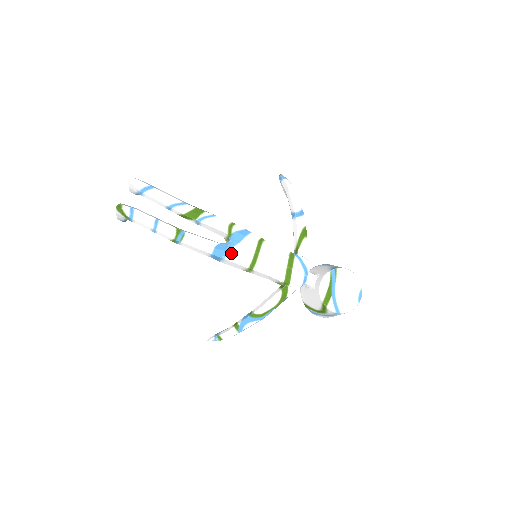
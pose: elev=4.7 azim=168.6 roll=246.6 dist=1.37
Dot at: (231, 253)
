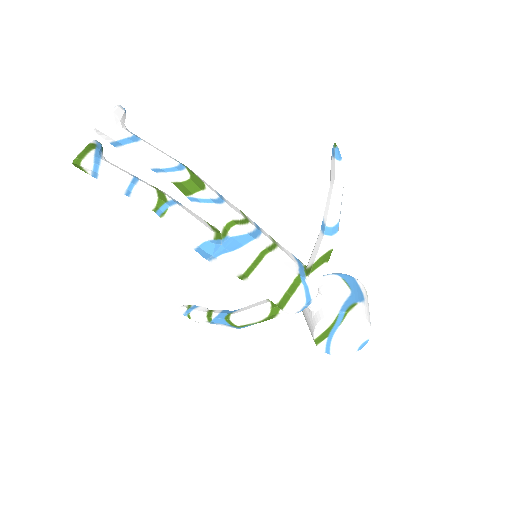
Dot at: (218, 260)
